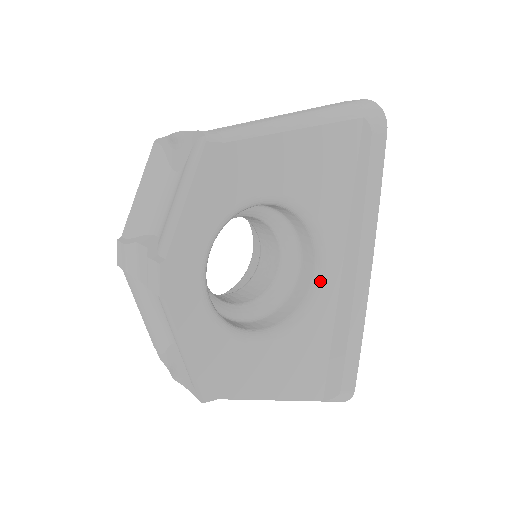
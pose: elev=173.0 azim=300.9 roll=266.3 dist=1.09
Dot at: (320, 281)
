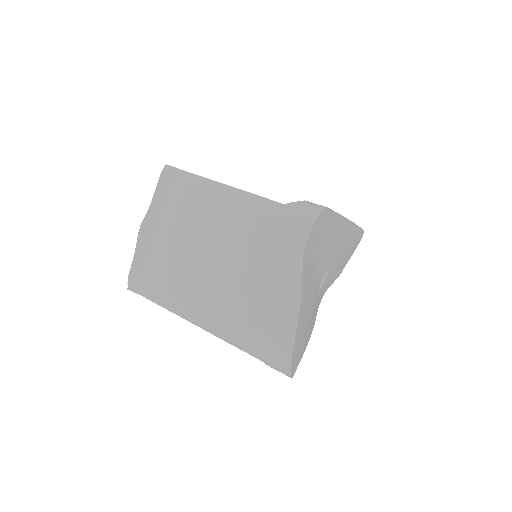
Dot at: occluded
